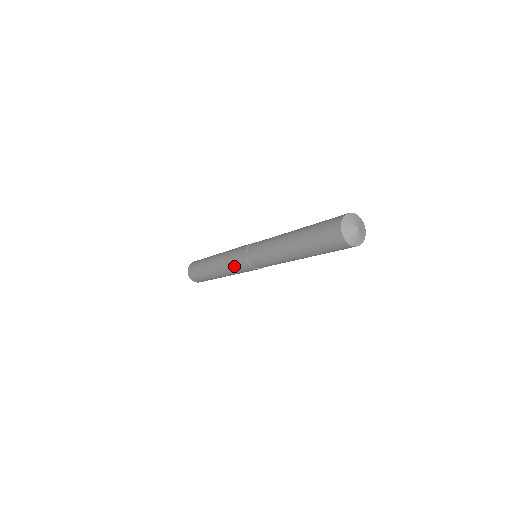
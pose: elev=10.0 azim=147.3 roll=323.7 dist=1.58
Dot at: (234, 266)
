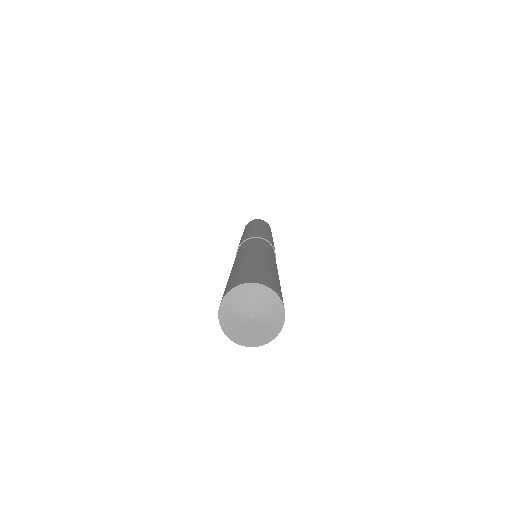
Dot at: occluded
